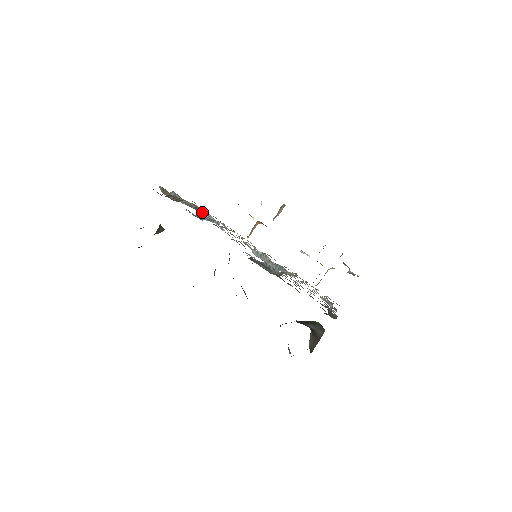
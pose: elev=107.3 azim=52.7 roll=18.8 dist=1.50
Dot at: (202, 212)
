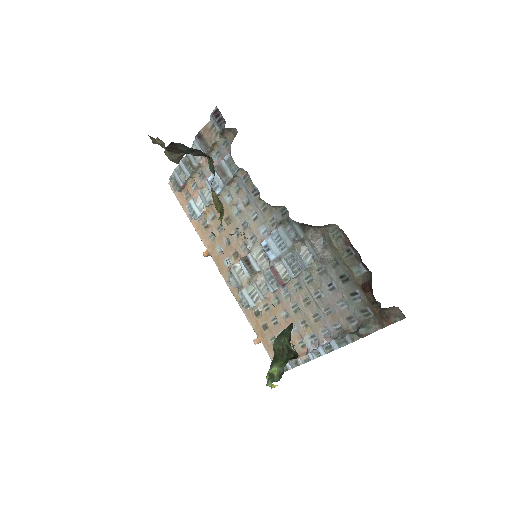
Dot at: (206, 188)
